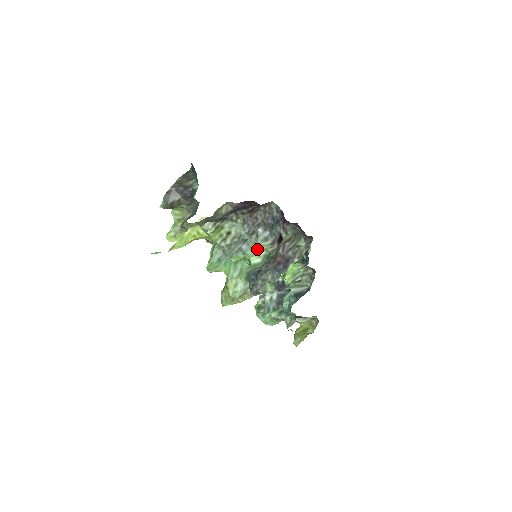
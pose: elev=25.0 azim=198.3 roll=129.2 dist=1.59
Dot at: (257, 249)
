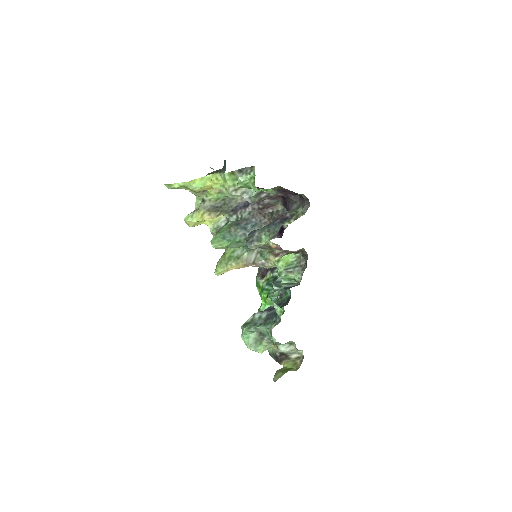
Dot at: occluded
